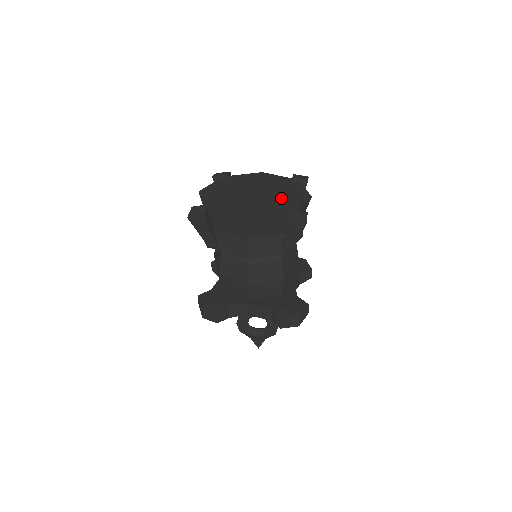
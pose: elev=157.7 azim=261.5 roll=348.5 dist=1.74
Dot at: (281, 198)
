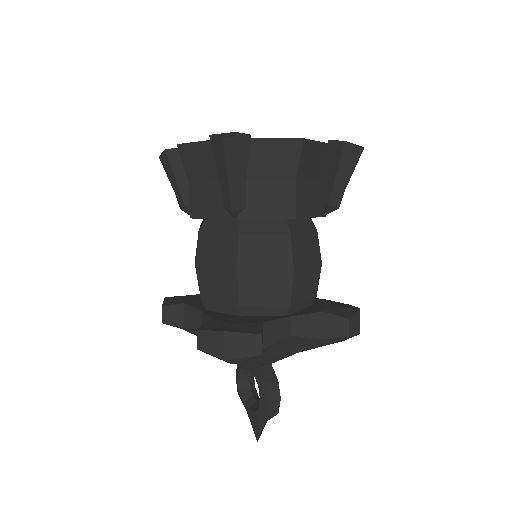
Dot at: occluded
